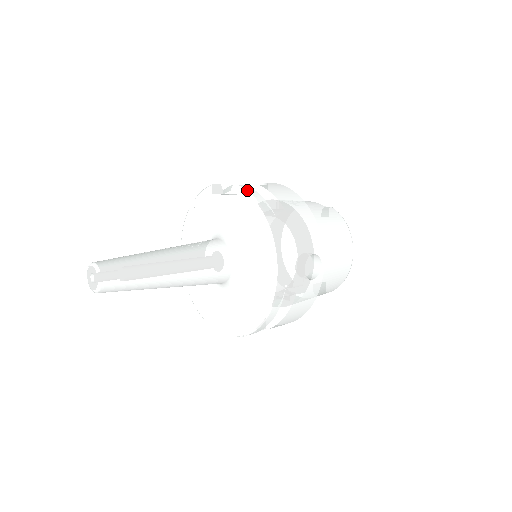
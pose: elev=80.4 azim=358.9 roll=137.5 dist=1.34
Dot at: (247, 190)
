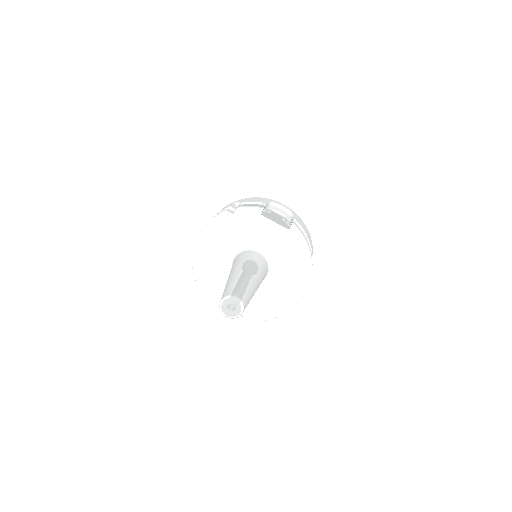
Dot at: (300, 231)
